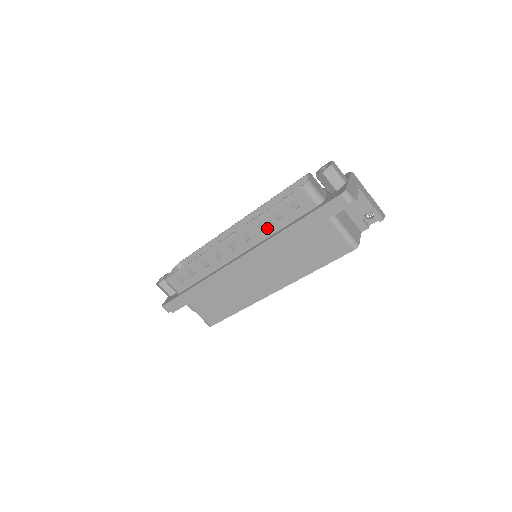
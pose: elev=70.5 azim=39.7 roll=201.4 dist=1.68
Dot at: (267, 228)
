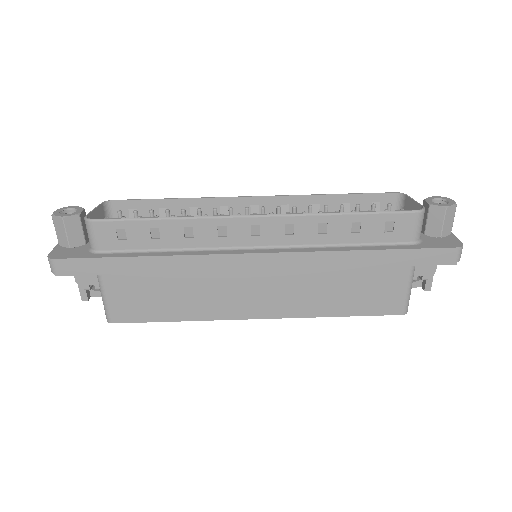
Dot at: (328, 234)
